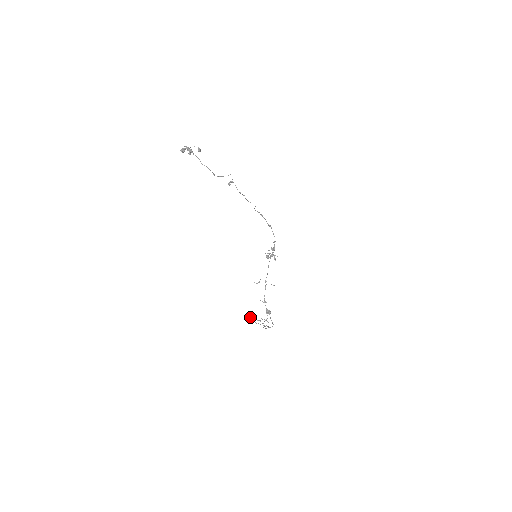
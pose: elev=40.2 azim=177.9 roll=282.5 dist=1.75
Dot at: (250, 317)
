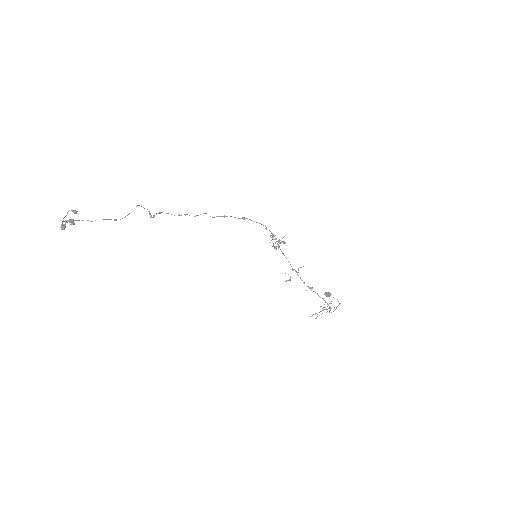
Dot at: (312, 315)
